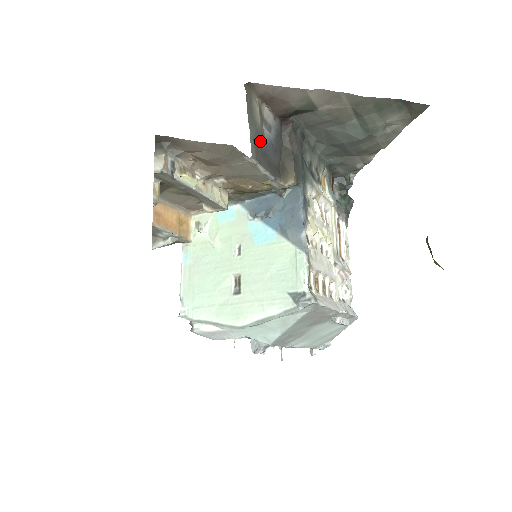
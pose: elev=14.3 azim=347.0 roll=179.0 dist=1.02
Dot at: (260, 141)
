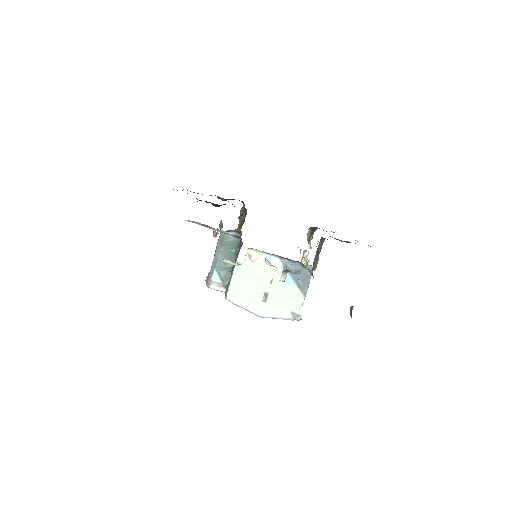
Dot at: occluded
